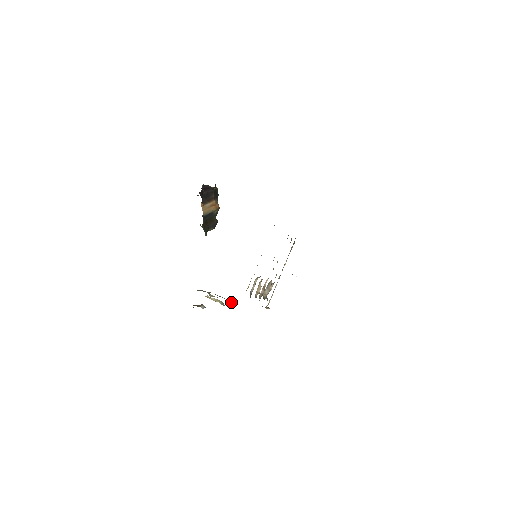
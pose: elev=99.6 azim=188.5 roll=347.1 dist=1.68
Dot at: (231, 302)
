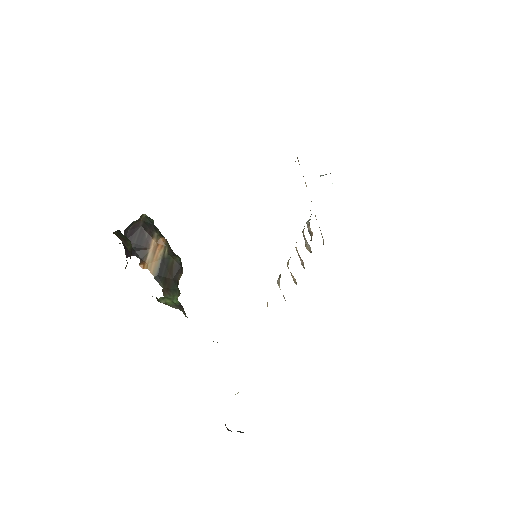
Dot at: occluded
